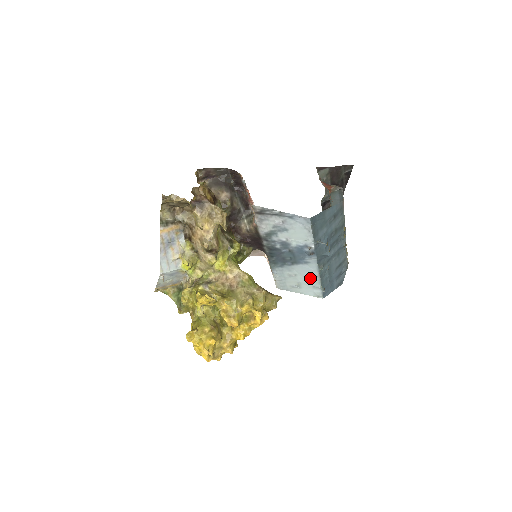
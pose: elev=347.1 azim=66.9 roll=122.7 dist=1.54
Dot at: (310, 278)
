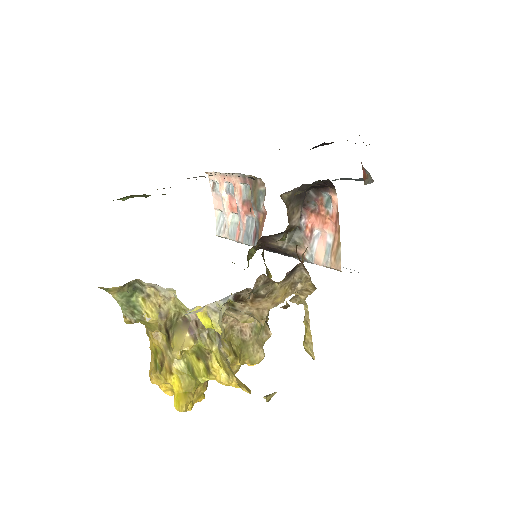
Dot at: occluded
